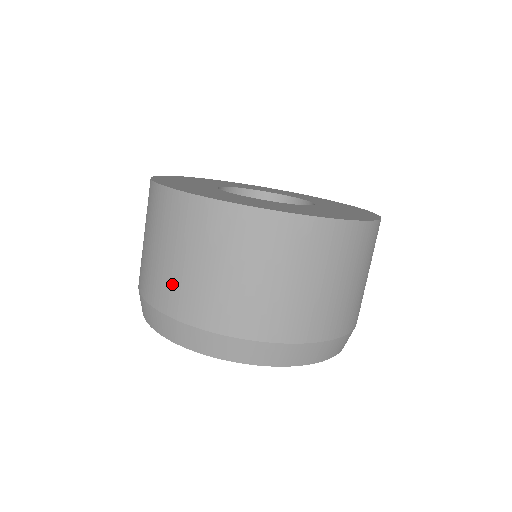
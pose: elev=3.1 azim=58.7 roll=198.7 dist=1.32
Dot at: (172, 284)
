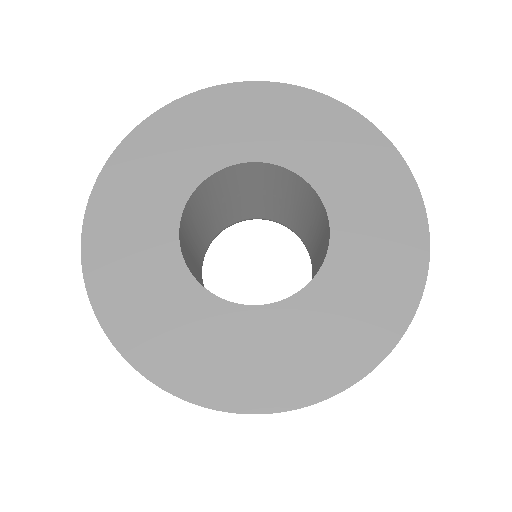
Dot at: occluded
